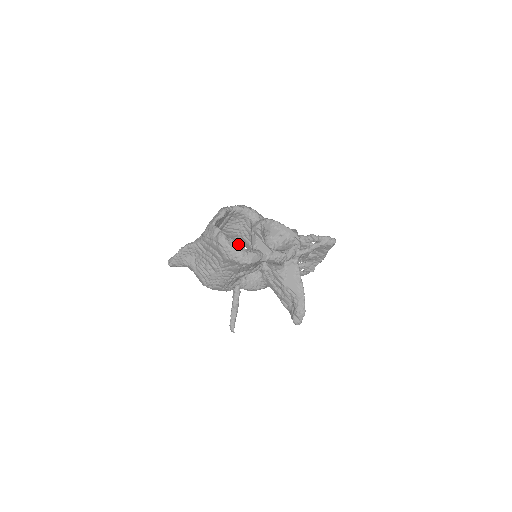
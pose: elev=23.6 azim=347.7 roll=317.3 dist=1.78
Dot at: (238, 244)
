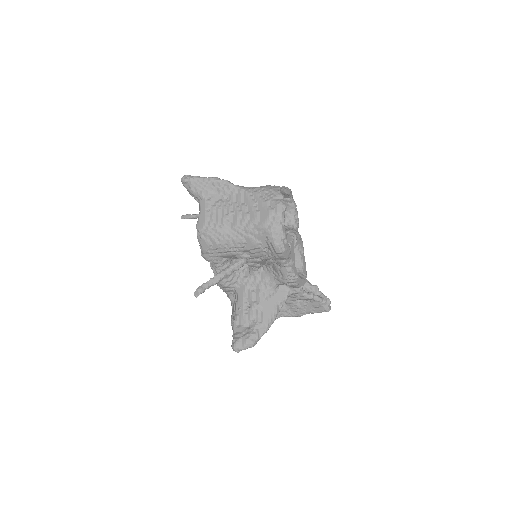
Dot at: occluded
